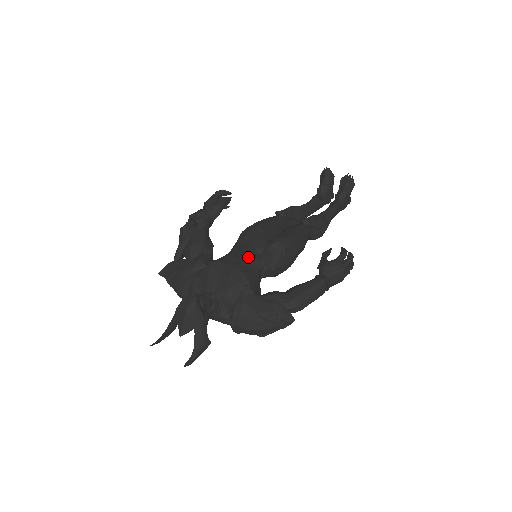
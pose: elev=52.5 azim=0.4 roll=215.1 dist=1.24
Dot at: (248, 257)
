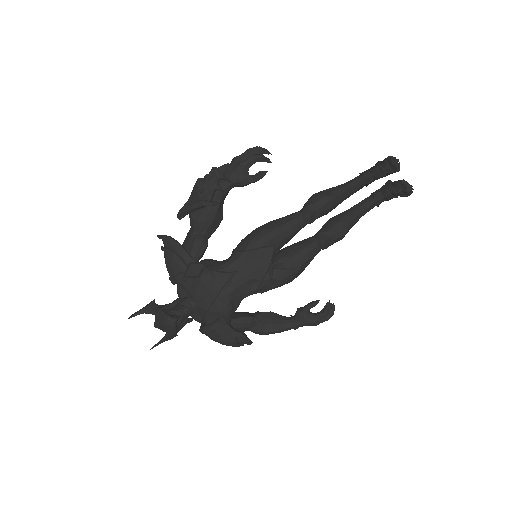
Dot at: (241, 286)
